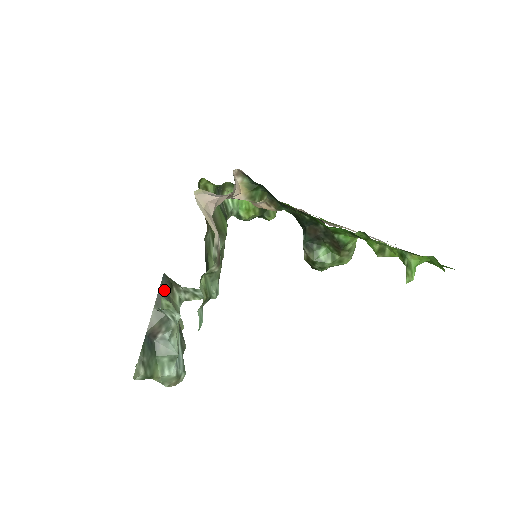
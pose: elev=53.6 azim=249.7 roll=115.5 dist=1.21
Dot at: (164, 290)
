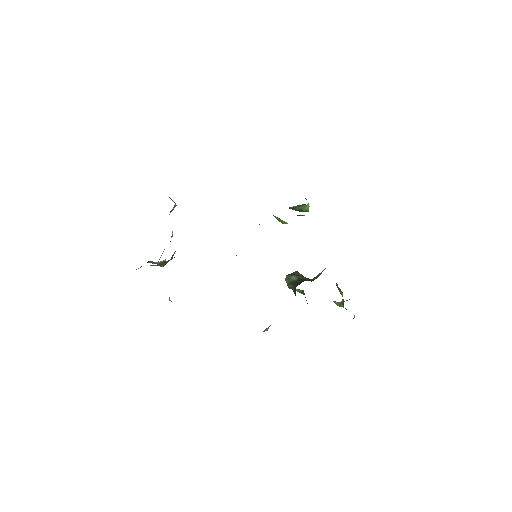
Dot at: (169, 260)
